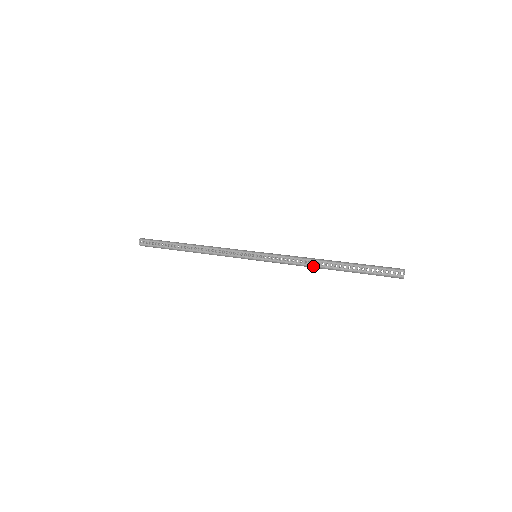
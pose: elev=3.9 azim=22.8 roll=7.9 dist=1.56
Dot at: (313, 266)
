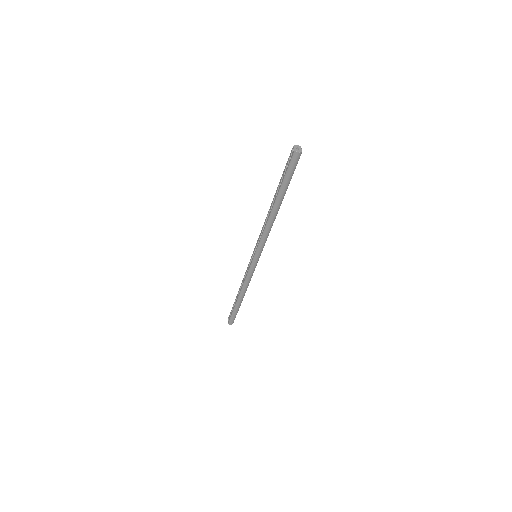
Dot at: (268, 219)
